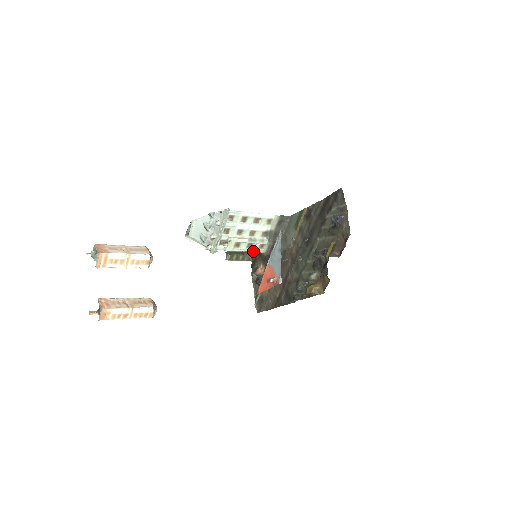
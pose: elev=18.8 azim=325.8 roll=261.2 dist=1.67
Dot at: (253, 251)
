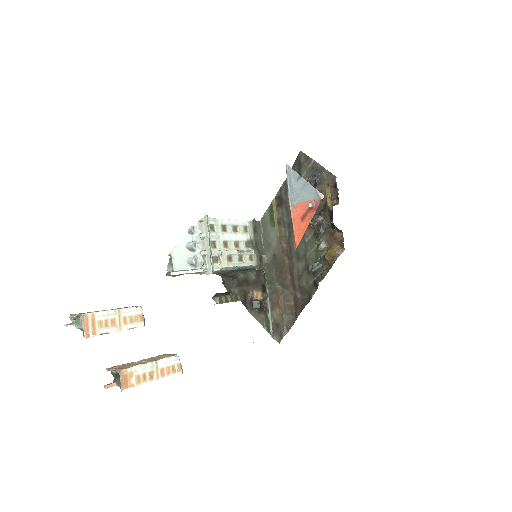
Dot at: (246, 265)
